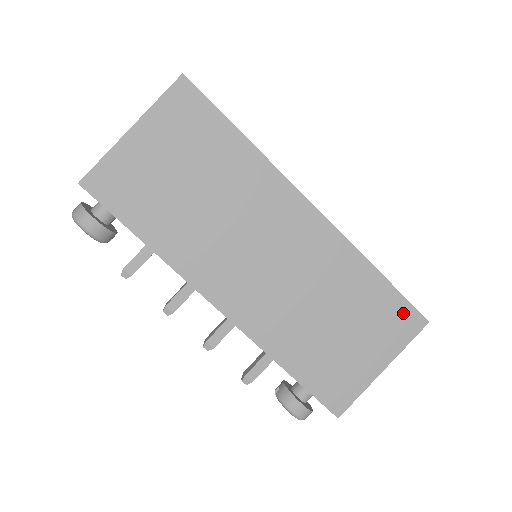
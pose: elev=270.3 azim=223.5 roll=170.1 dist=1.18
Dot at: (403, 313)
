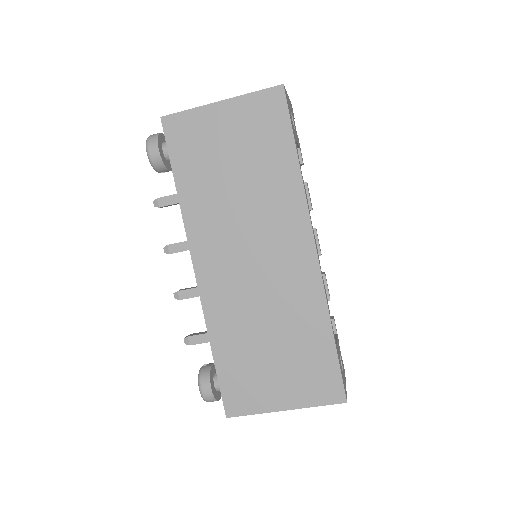
Dot at: (330, 379)
